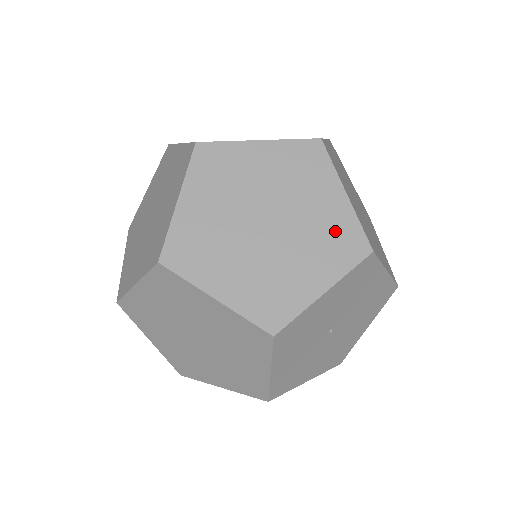
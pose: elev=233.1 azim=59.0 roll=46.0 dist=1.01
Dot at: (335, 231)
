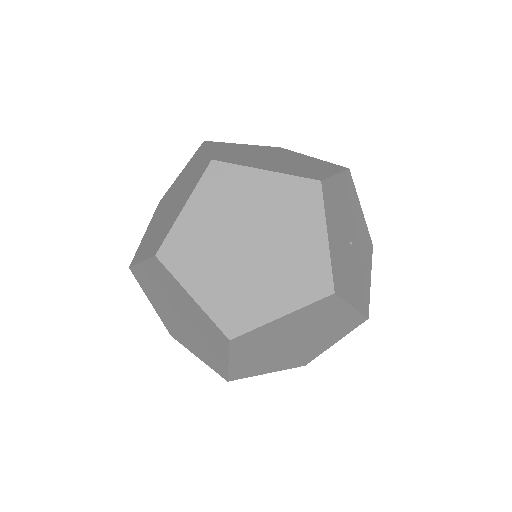
Dot at: (288, 198)
